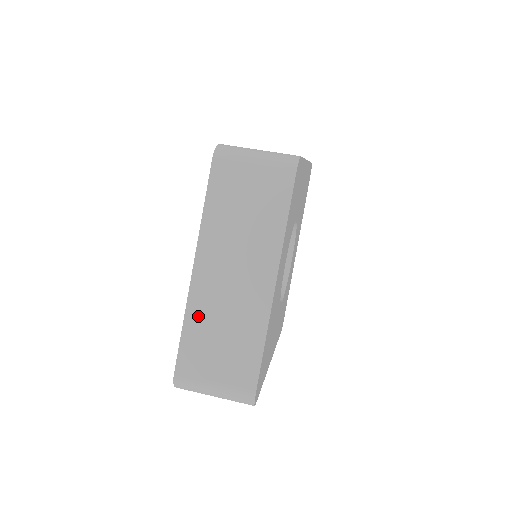
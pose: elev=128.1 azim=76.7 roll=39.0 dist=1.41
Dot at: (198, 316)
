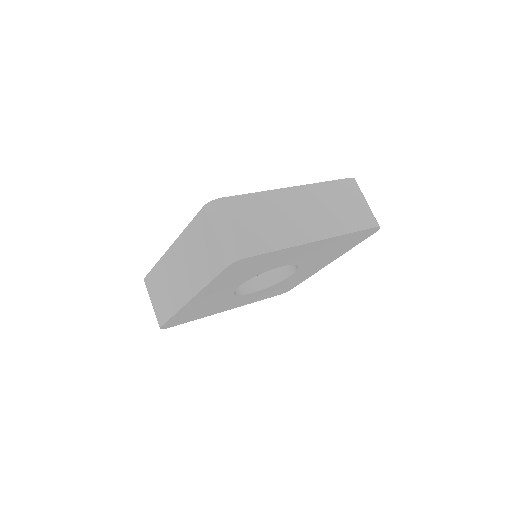
Dot at: (161, 270)
